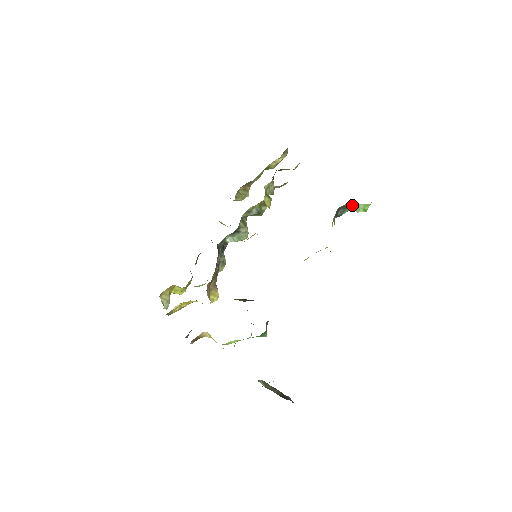
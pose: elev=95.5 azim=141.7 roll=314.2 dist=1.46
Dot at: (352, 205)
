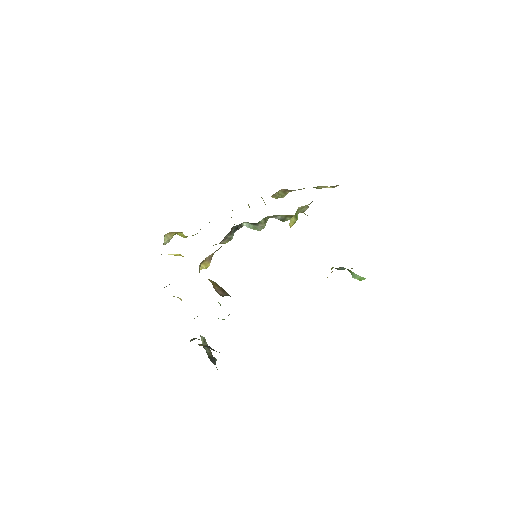
Dot at: (352, 272)
